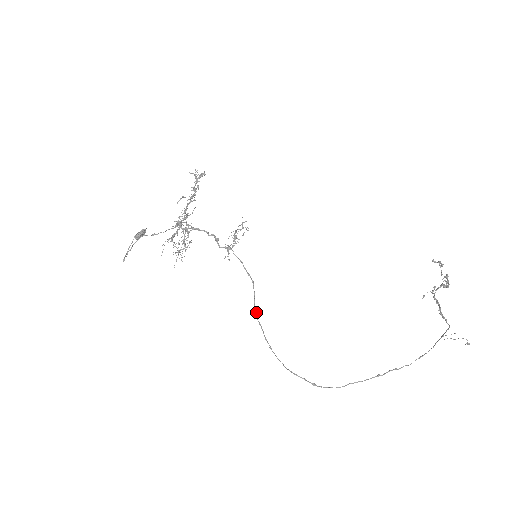
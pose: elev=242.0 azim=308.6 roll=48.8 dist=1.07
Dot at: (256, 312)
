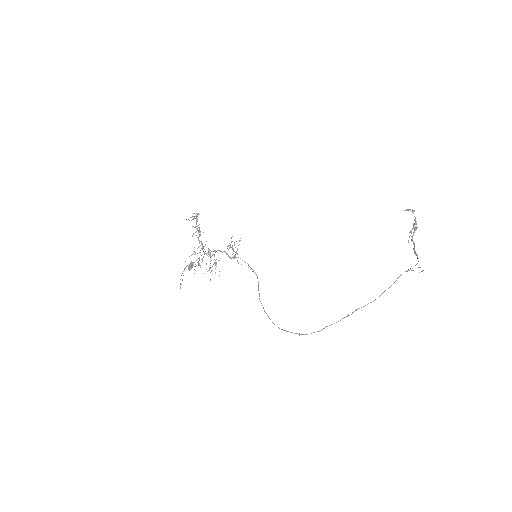
Dot at: (259, 296)
